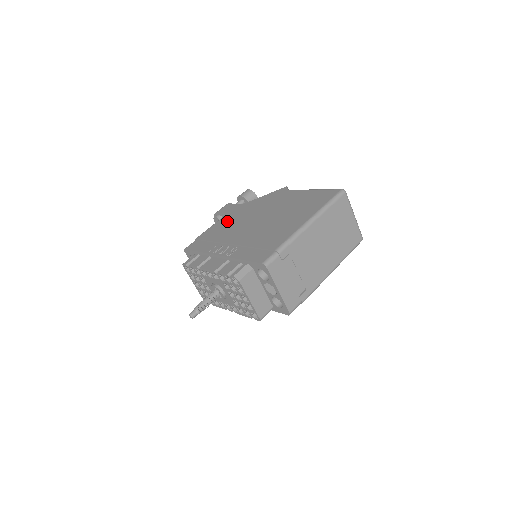
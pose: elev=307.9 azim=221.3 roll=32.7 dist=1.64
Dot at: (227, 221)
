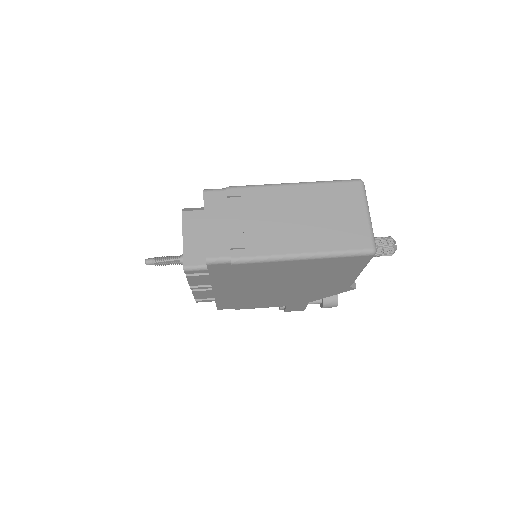
Dot at: occluded
